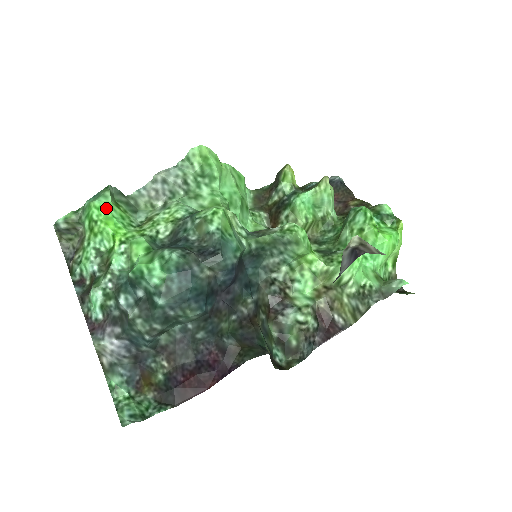
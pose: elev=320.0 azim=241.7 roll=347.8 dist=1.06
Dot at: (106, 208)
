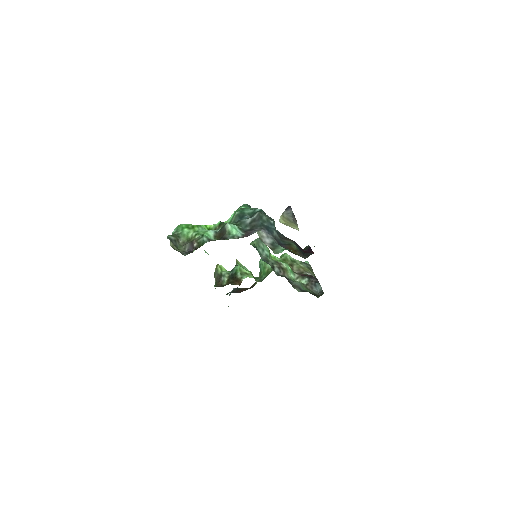
Dot at: (189, 224)
